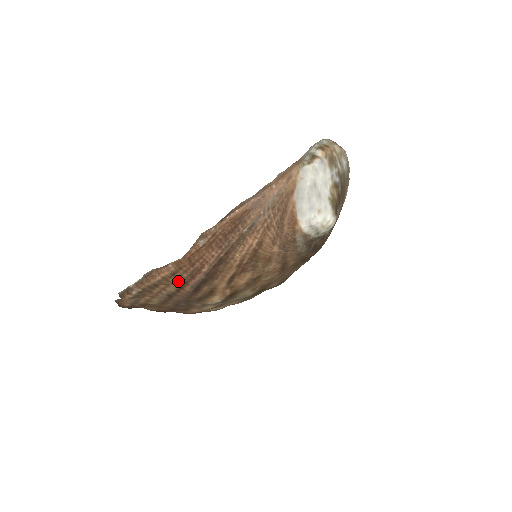
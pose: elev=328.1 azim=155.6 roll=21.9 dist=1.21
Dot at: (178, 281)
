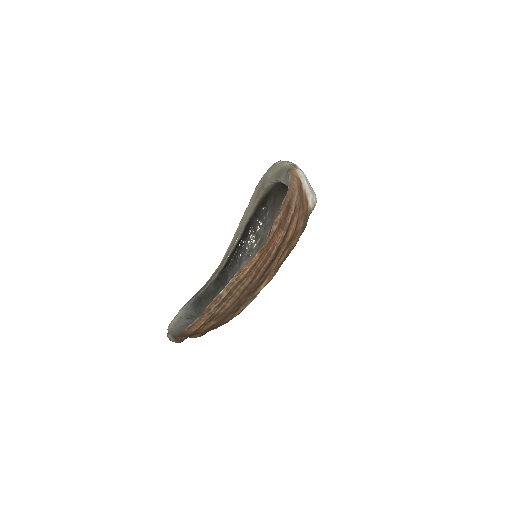
Dot at: (256, 270)
